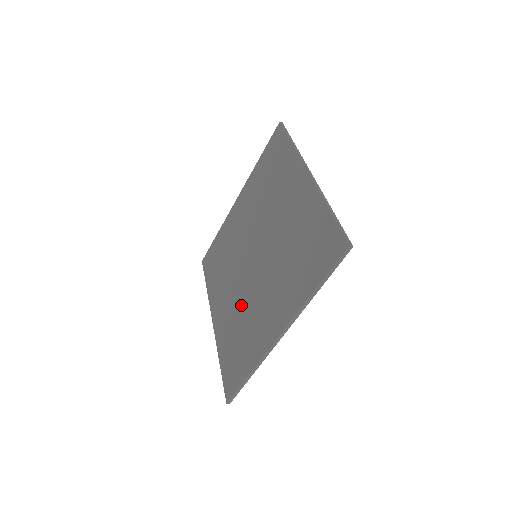
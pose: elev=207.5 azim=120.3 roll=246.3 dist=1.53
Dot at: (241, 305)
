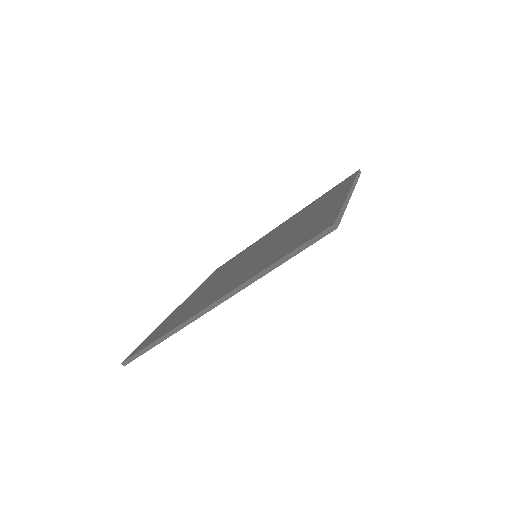
Dot at: (210, 289)
